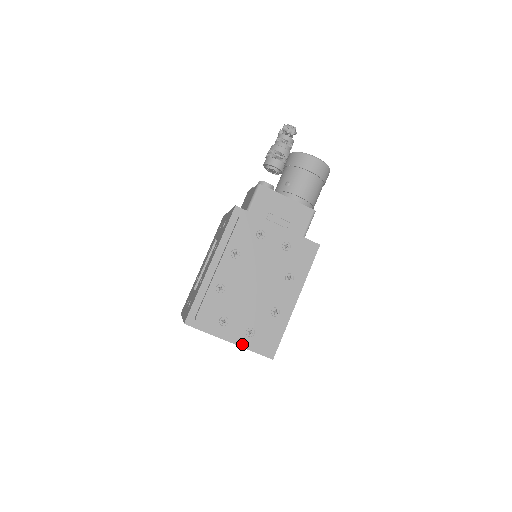
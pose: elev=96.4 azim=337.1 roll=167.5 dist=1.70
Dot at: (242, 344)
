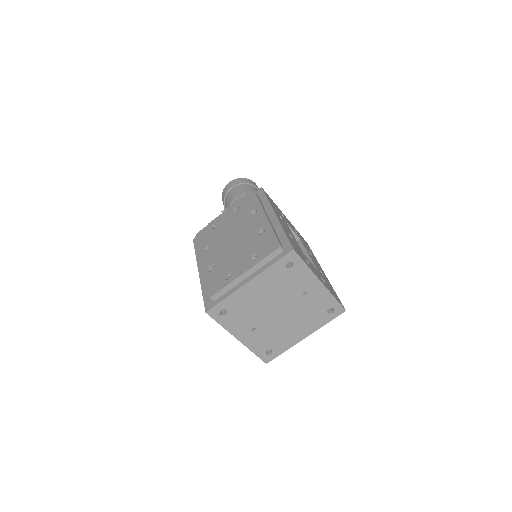
Dot at: (259, 272)
